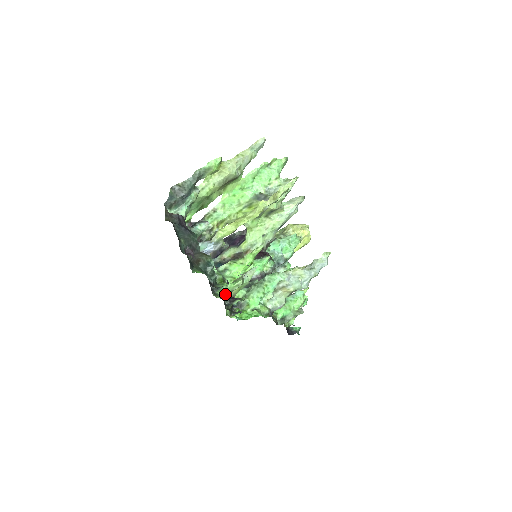
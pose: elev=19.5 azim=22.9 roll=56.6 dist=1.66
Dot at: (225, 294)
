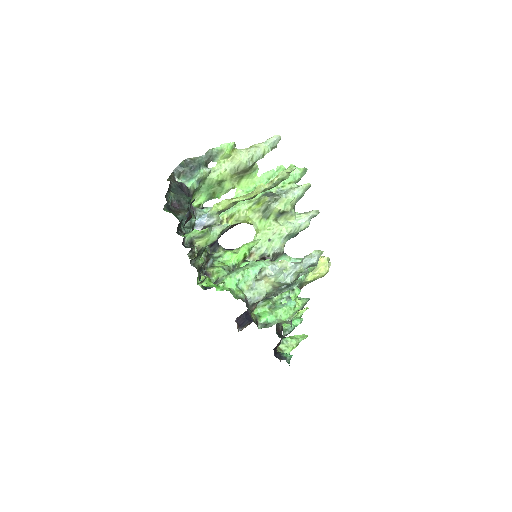
Dot at: (188, 237)
